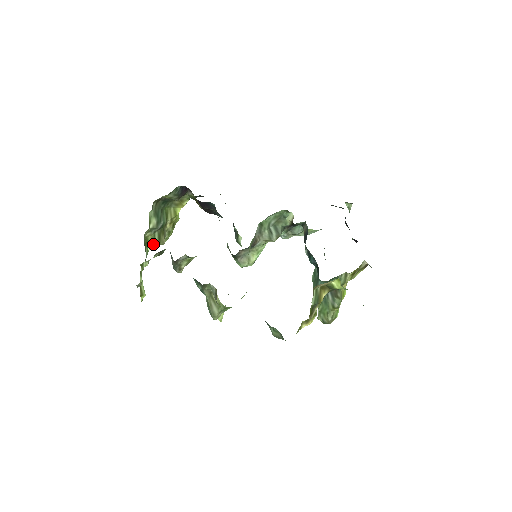
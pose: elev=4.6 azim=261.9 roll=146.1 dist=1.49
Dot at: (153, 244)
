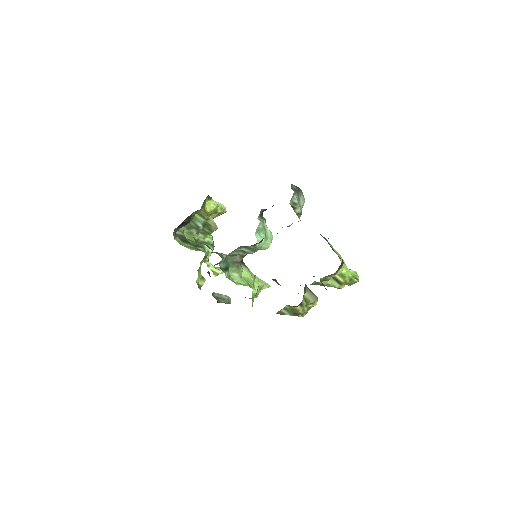
Dot at: (210, 234)
